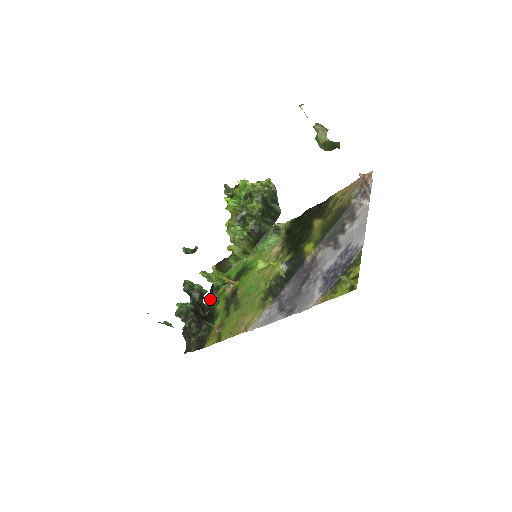
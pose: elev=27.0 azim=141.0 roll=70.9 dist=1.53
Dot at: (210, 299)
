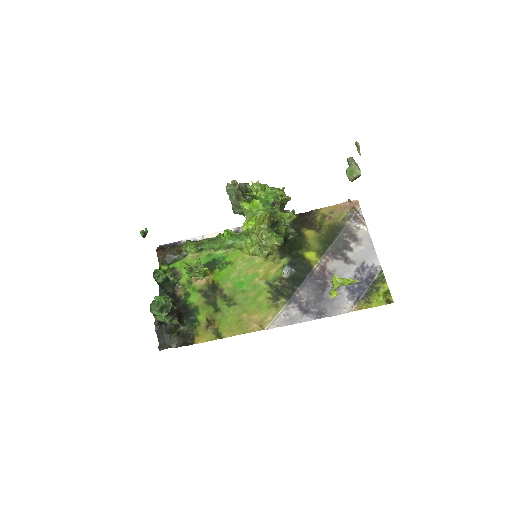
Dot at: occluded
